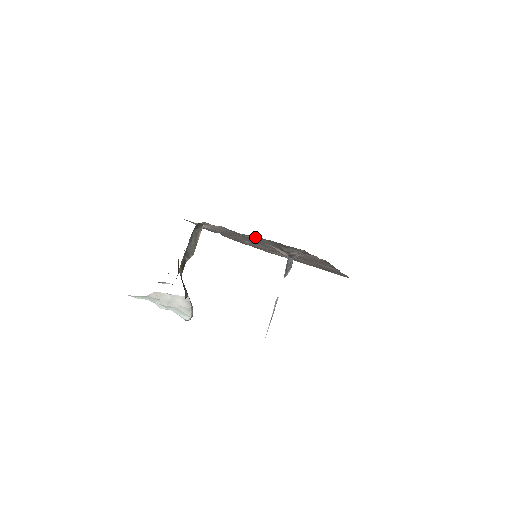
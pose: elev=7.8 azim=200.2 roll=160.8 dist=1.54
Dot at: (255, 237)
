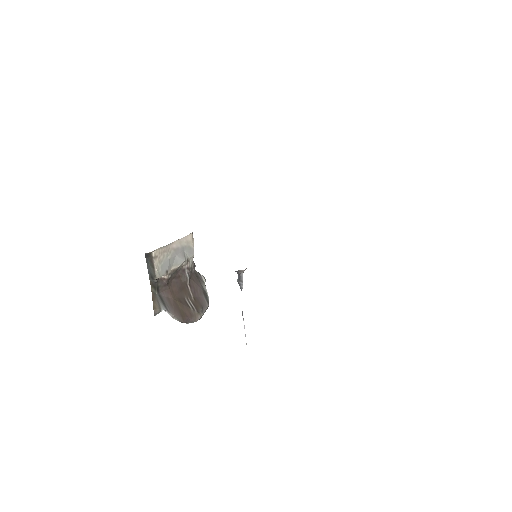
Dot at: occluded
